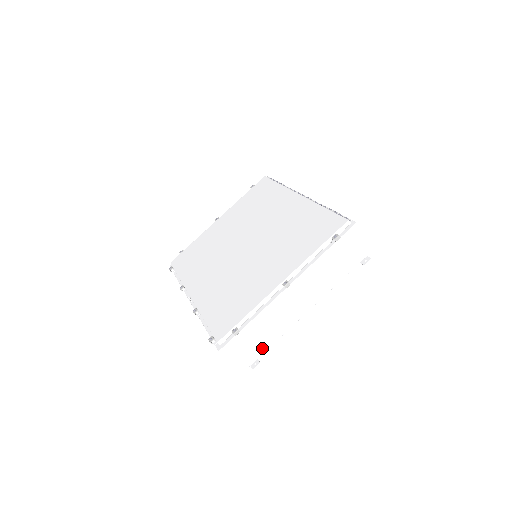
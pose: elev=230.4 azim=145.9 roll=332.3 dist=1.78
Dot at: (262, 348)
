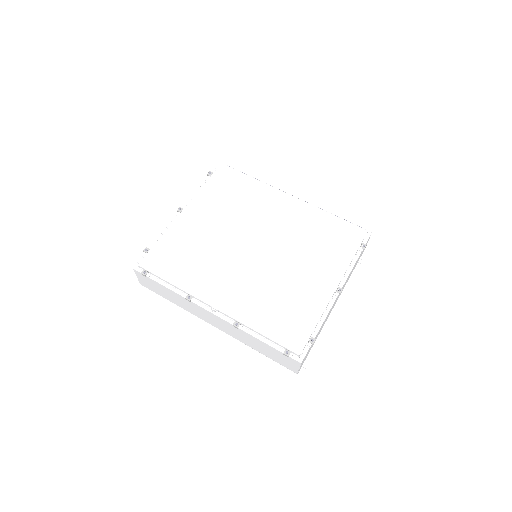
Dot at: occluded
